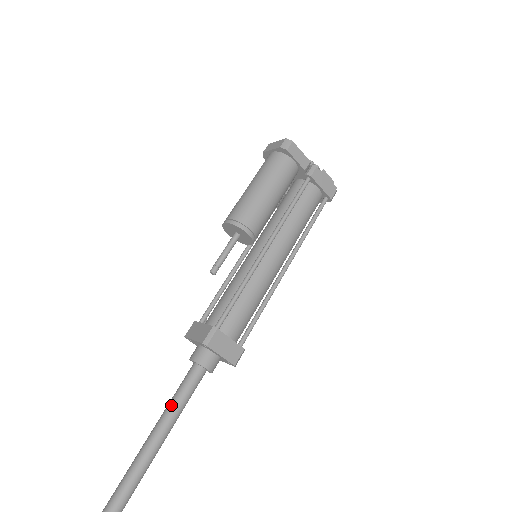
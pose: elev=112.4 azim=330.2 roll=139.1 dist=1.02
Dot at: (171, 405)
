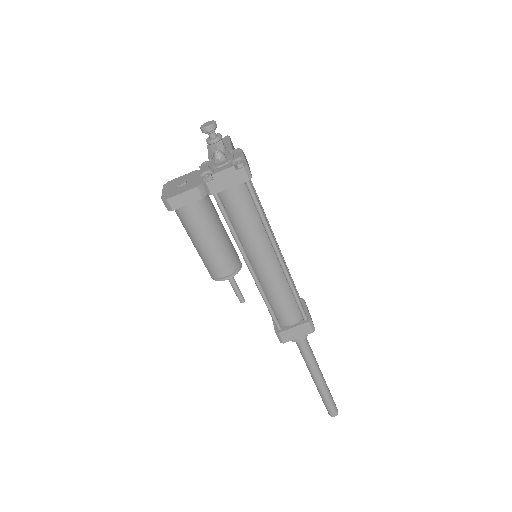
Dot at: (304, 360)
